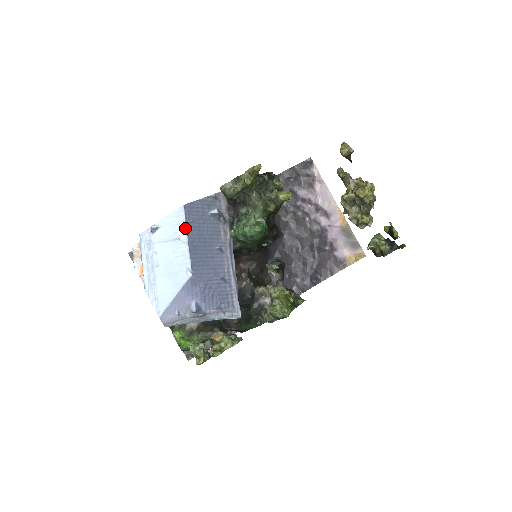
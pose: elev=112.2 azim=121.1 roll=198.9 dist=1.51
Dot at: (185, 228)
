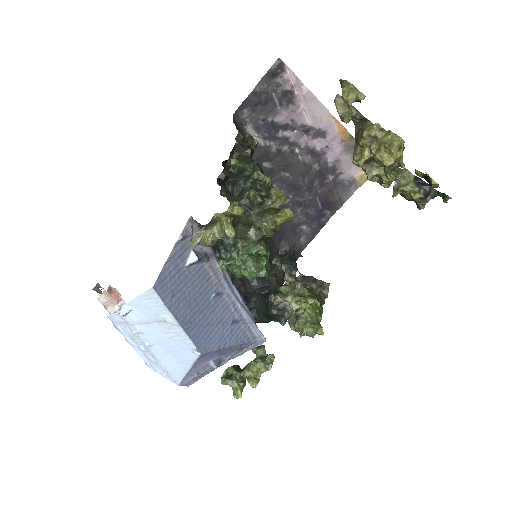
Dot at: (168, 311)
